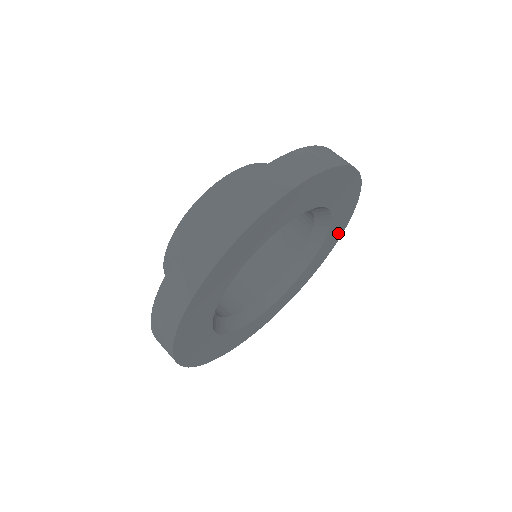
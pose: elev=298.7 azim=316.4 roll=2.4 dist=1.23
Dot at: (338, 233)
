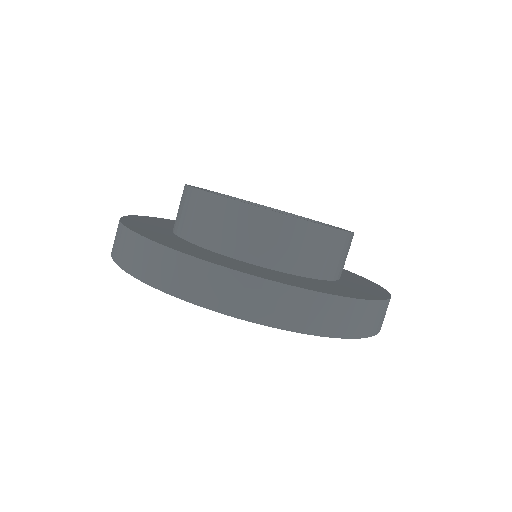
Dot at: occluded
